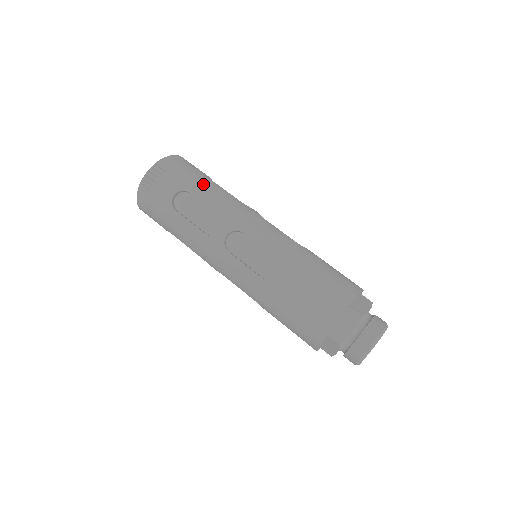
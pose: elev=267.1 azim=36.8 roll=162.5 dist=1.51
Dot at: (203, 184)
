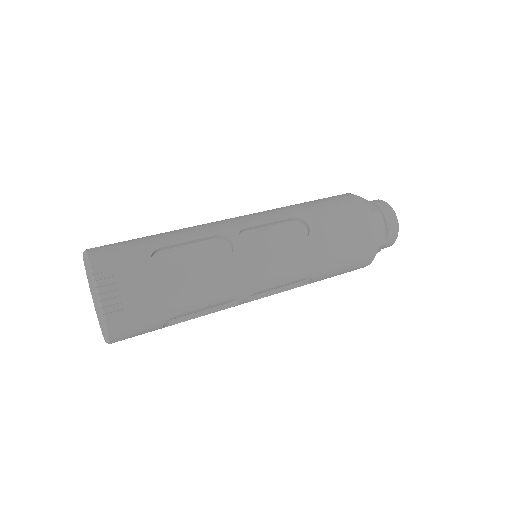
Dot at: (178, 296)
